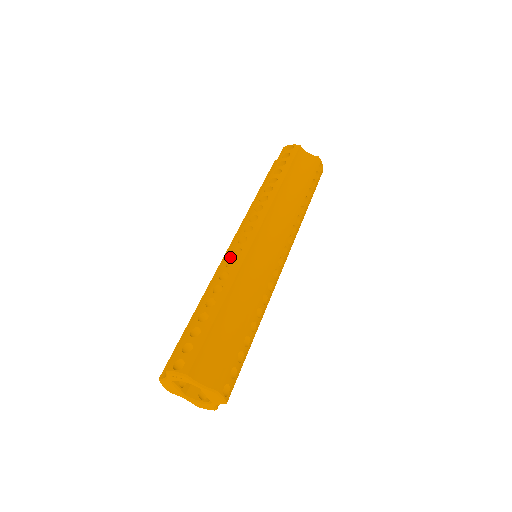
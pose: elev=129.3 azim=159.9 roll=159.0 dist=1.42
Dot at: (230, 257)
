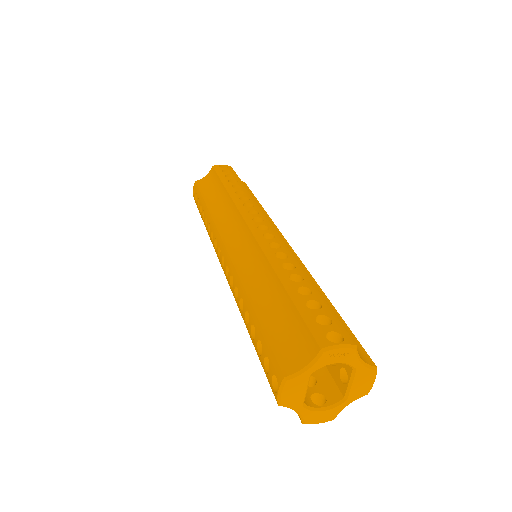
Dot at: (267, 240)
